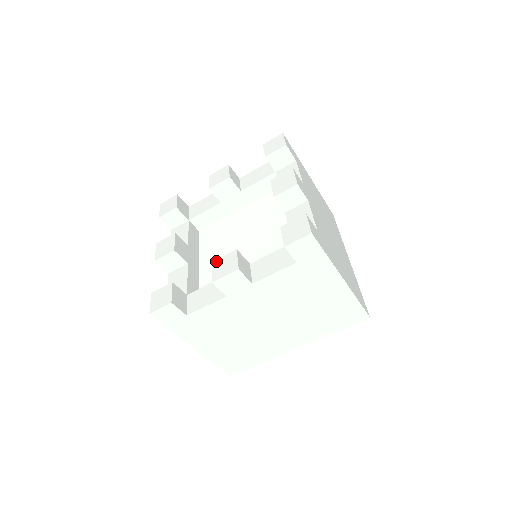
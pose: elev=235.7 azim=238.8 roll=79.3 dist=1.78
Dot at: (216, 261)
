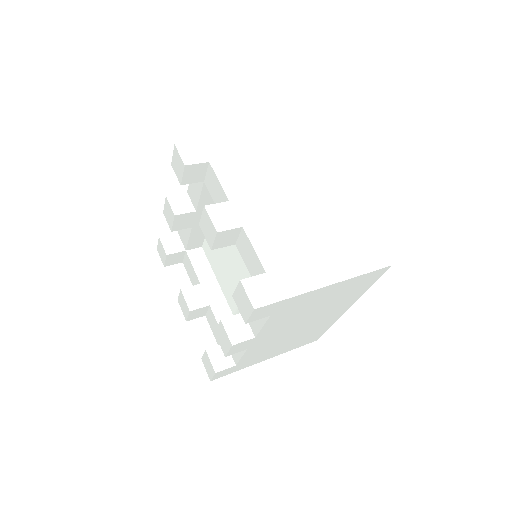
Dot at: (216, 332)
